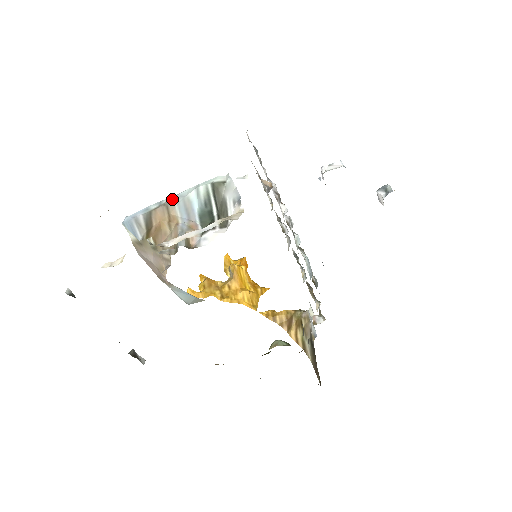
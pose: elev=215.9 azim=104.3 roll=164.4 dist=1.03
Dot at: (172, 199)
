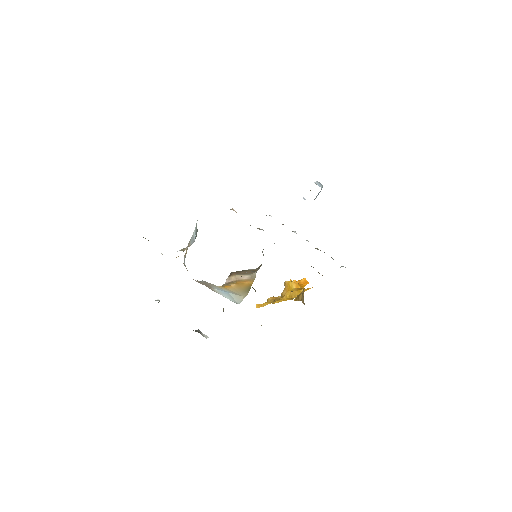
Dot at: (190, 240)
